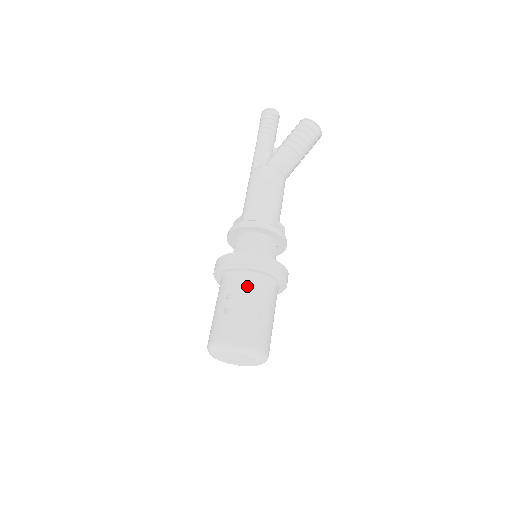
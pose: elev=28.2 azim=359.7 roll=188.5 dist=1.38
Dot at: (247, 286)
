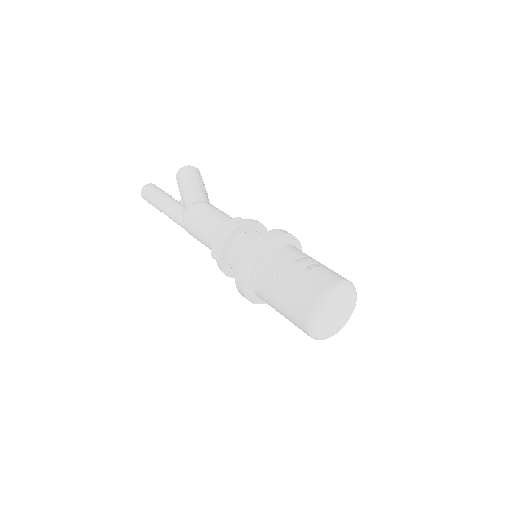
Dot at: (283, 257)
